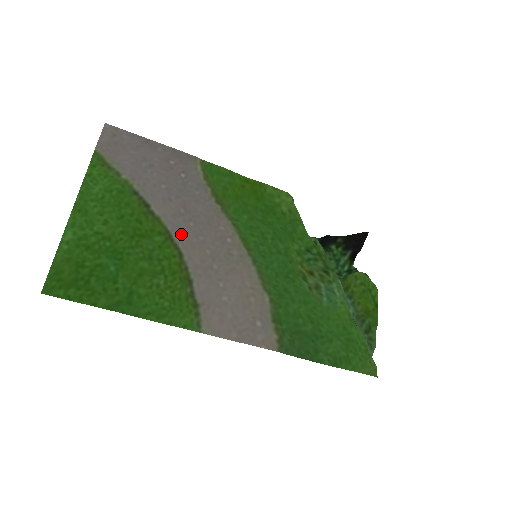
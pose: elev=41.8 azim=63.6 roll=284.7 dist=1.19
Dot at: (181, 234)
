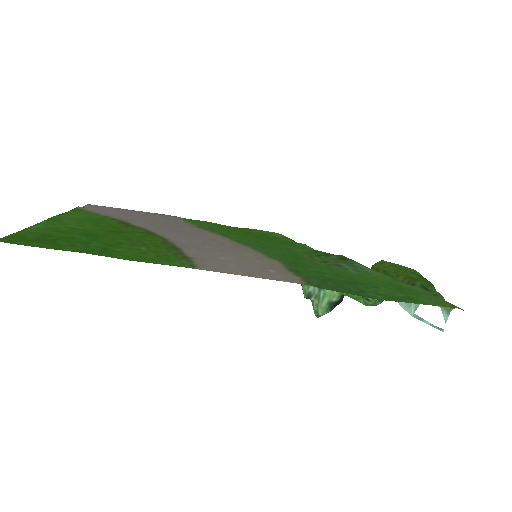
Dot at: (165, 234)
